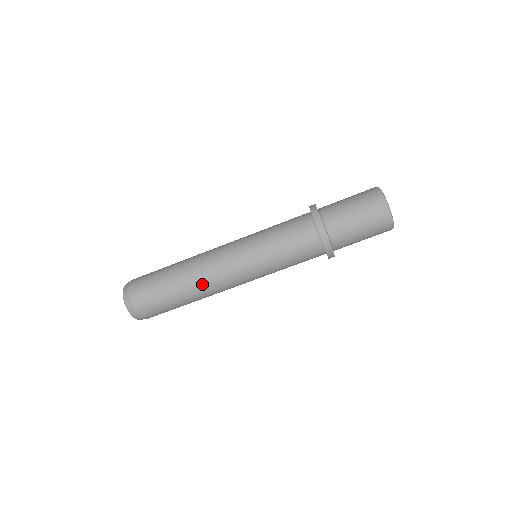
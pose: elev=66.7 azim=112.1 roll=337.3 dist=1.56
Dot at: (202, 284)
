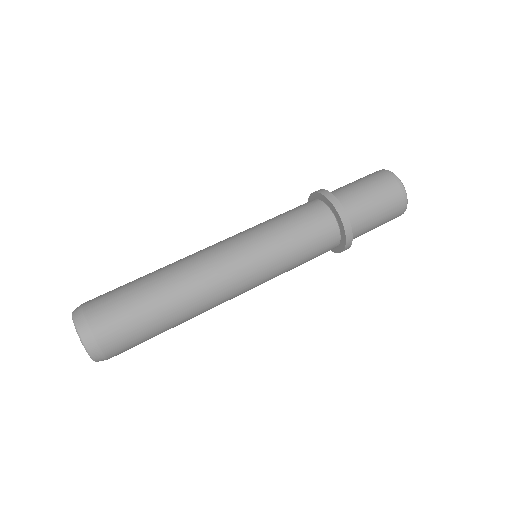
Dot at: (180, 261)
